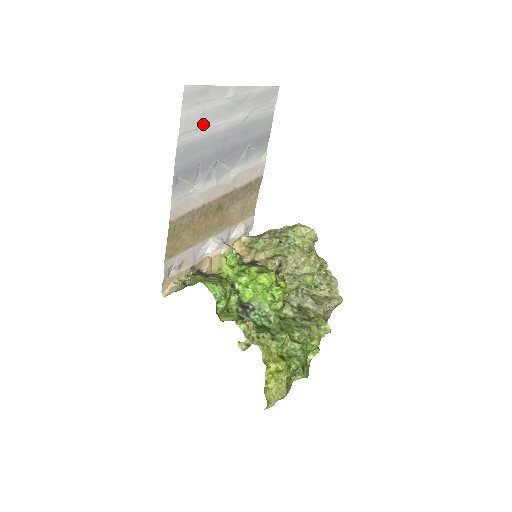
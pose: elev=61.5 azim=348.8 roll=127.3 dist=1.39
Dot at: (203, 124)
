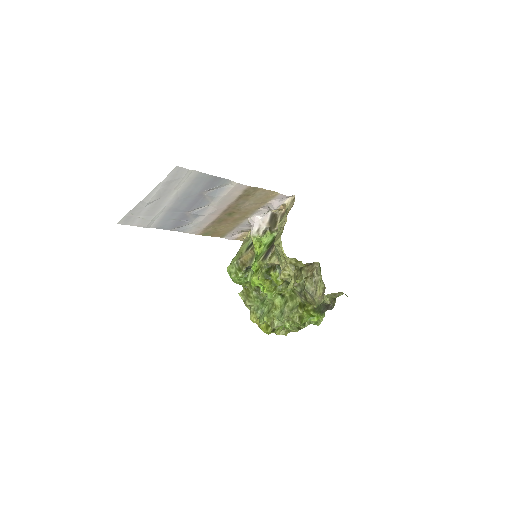
Dot at: (152, 217)
